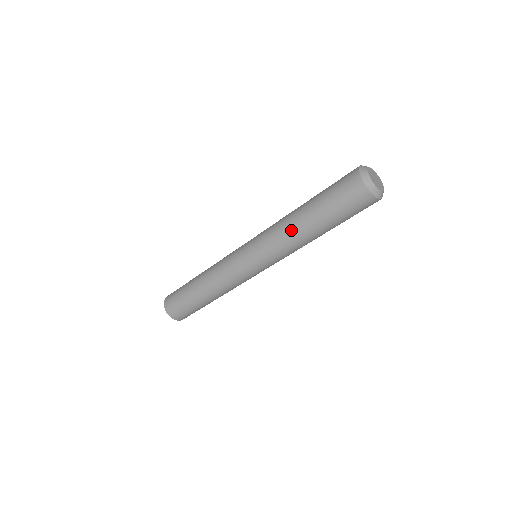
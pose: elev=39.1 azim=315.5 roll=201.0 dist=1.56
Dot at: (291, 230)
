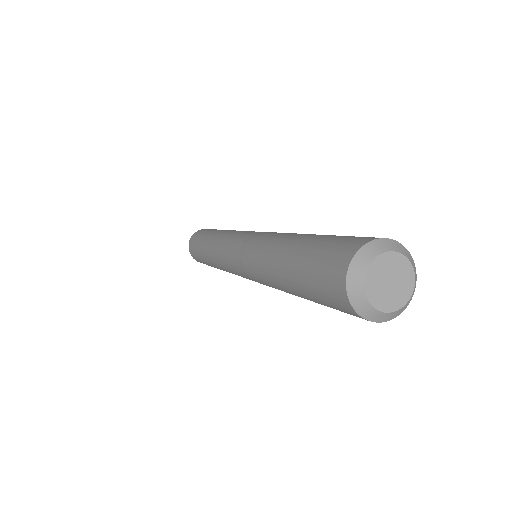
Dot at: occluded
